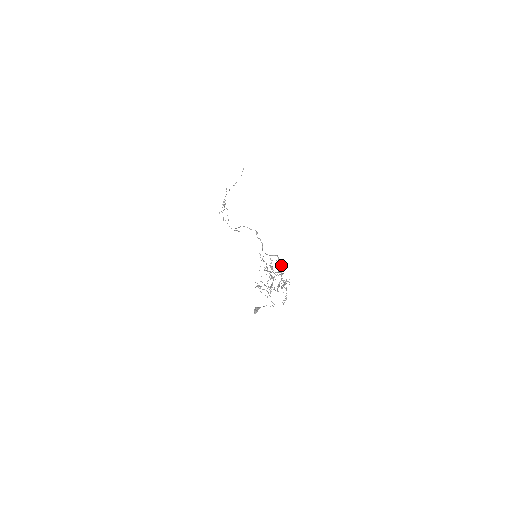
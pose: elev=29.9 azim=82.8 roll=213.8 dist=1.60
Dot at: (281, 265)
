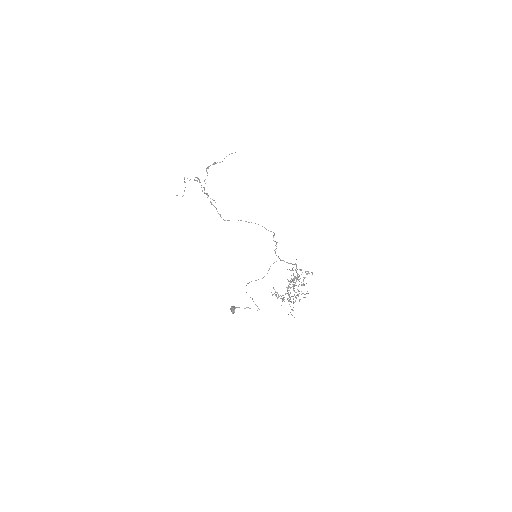
Dot at: (305, 277)
